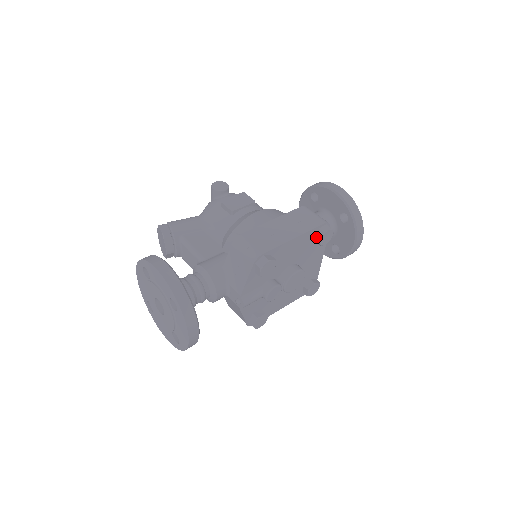
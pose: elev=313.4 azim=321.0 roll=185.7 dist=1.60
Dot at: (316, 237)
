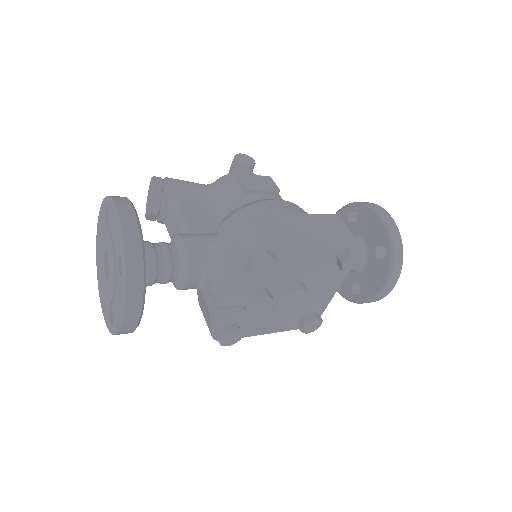
Dot at: (340, 256)
